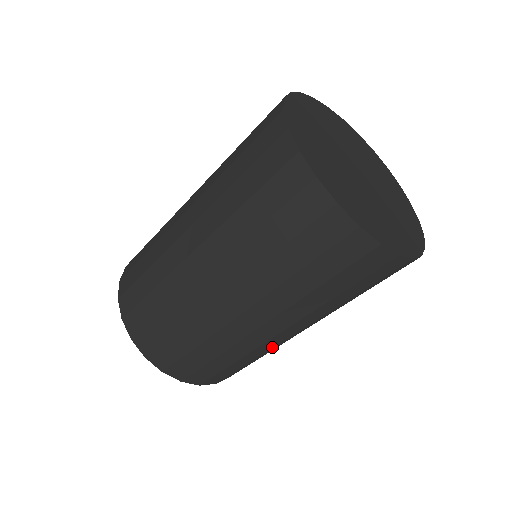
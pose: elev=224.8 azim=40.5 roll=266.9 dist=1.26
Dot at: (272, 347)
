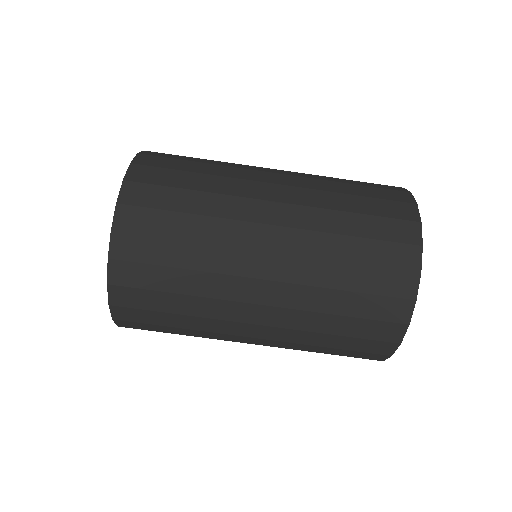
Dot at: occluded
